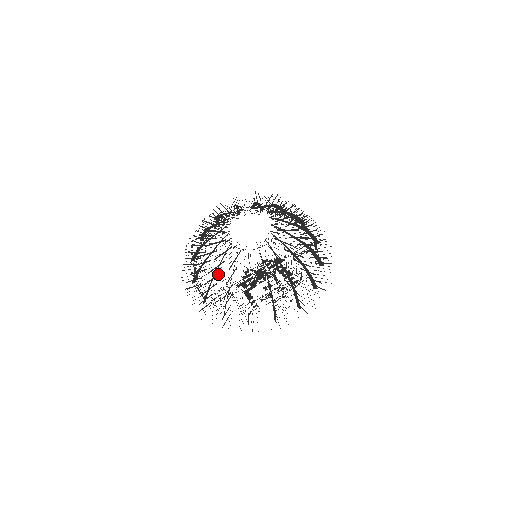
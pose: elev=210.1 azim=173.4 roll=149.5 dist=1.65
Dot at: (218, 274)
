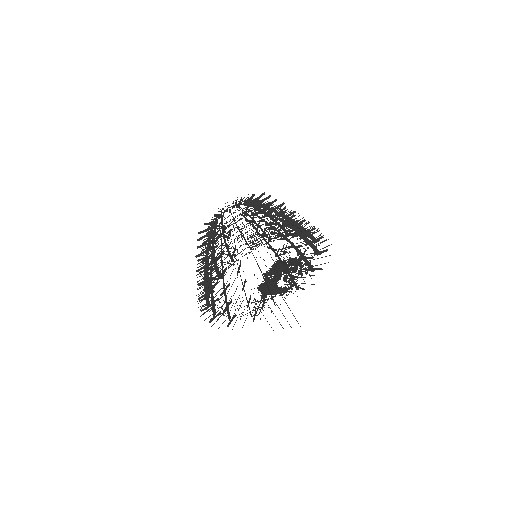
Dot at: (240, 265)
